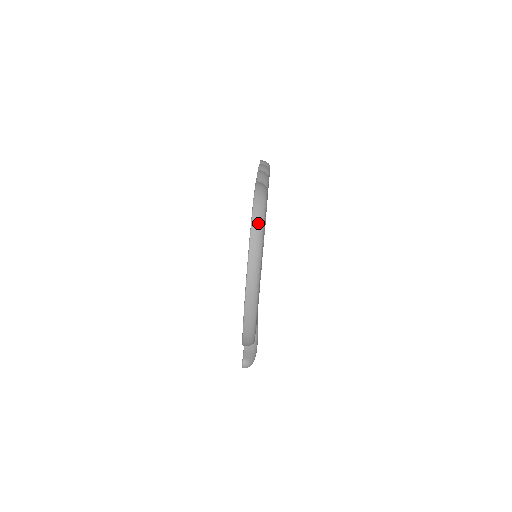
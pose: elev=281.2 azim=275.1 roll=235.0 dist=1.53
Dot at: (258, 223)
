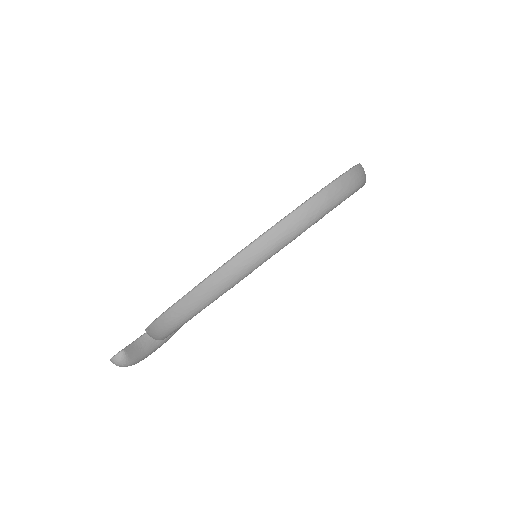
Dot at: (332, 196)
